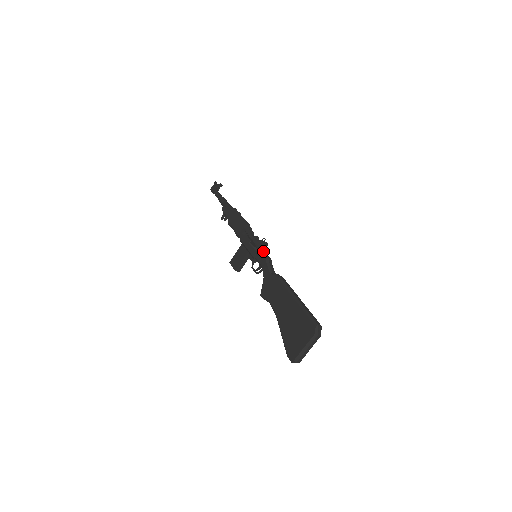
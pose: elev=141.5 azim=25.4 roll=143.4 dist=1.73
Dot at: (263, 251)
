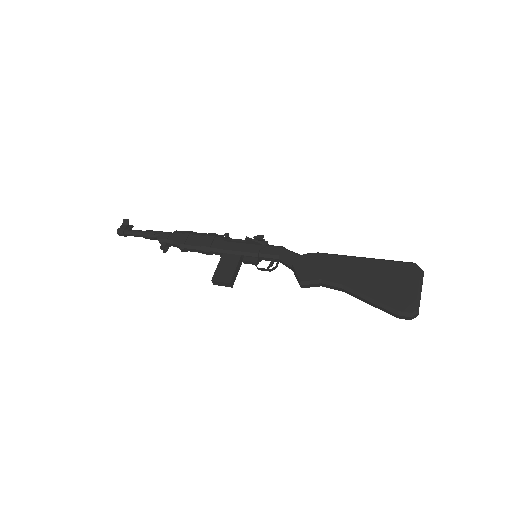
Dot at: (268, 244)
